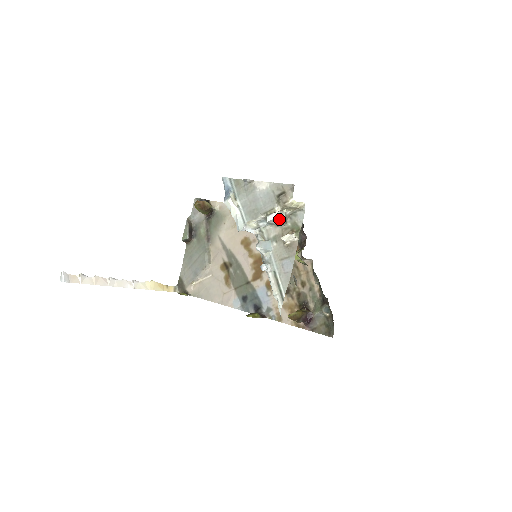
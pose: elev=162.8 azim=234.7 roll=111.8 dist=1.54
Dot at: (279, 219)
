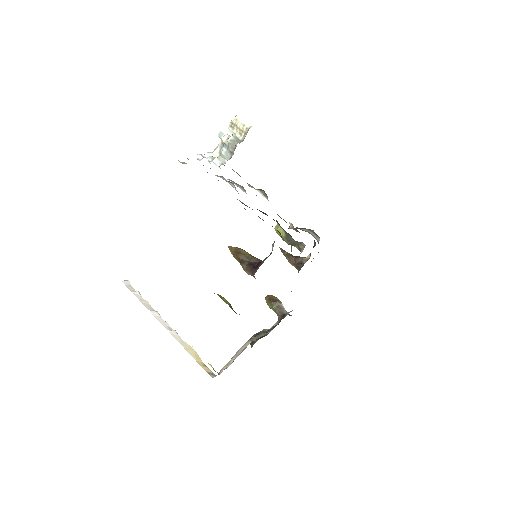
Dot at: occluded
